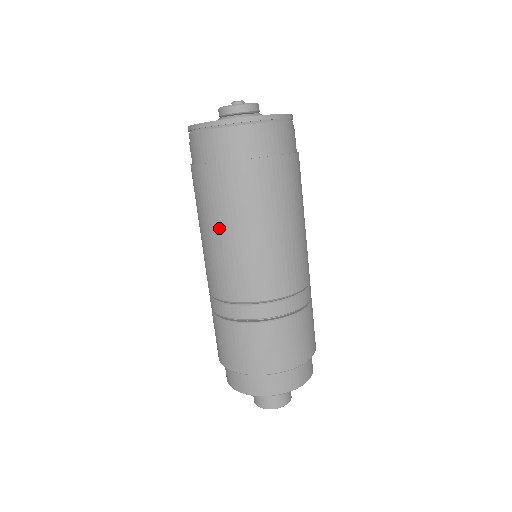
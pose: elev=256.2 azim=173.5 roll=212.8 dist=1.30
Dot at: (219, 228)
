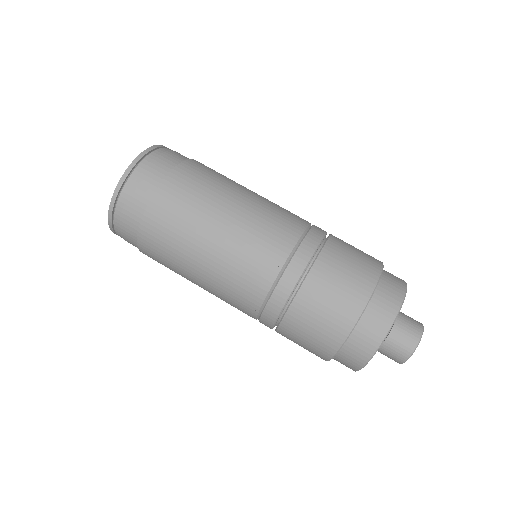
Dot at: (220, 211)
